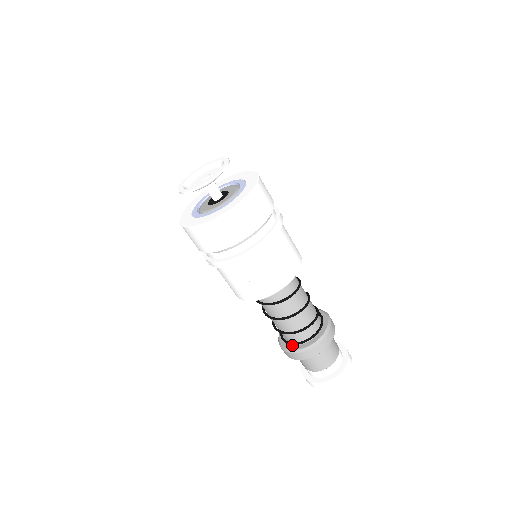
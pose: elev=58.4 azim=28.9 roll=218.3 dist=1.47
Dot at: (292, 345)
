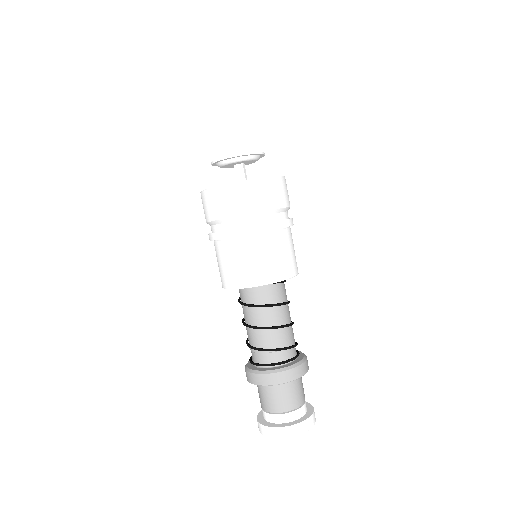
Dot at: (253, 366)
